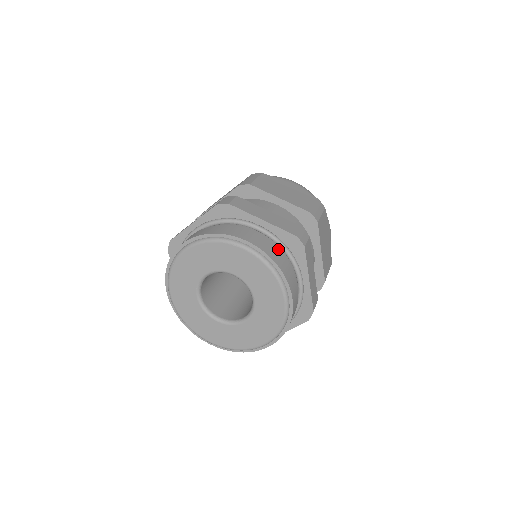
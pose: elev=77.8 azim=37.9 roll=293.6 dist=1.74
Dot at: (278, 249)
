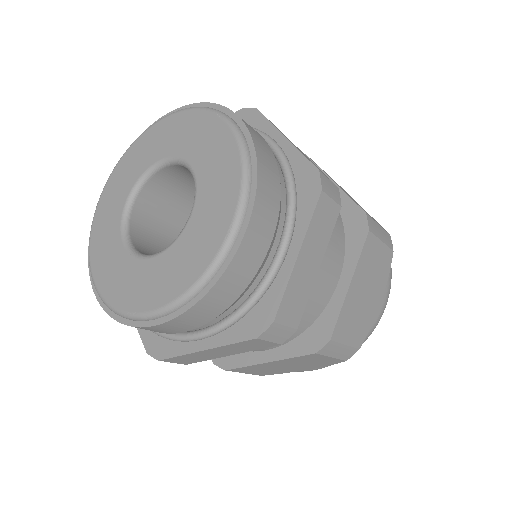
Dot at: occluded
